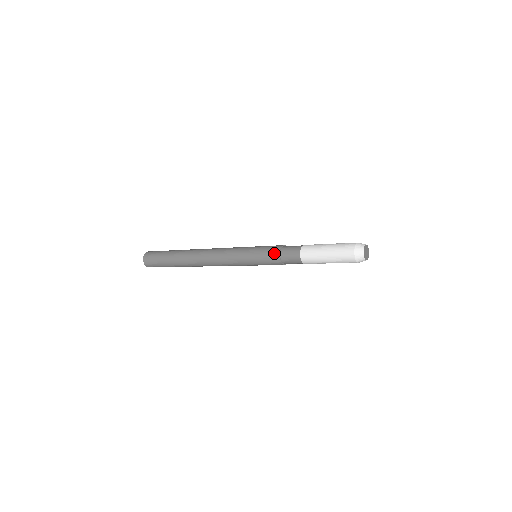
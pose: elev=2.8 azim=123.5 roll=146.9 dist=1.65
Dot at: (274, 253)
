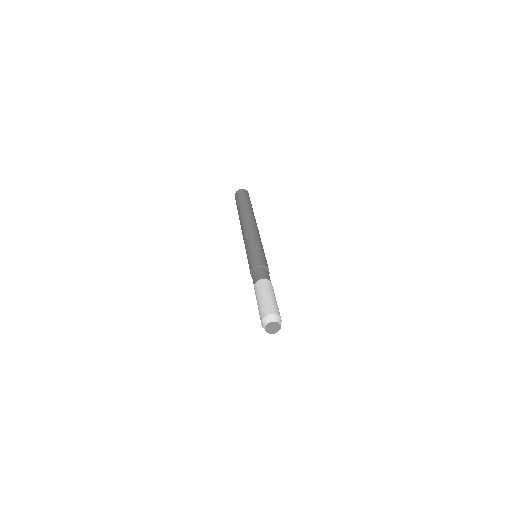
Dot at: (250, 269)
